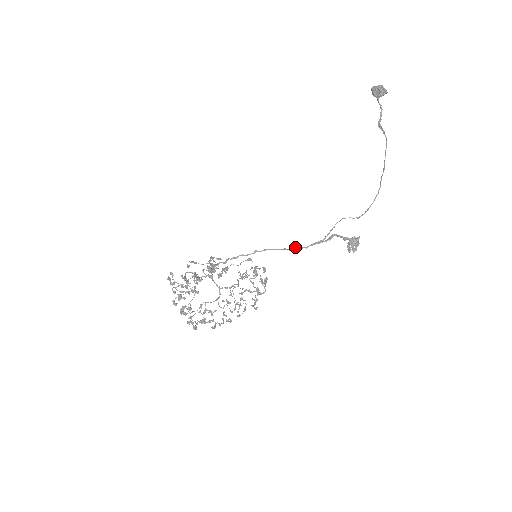
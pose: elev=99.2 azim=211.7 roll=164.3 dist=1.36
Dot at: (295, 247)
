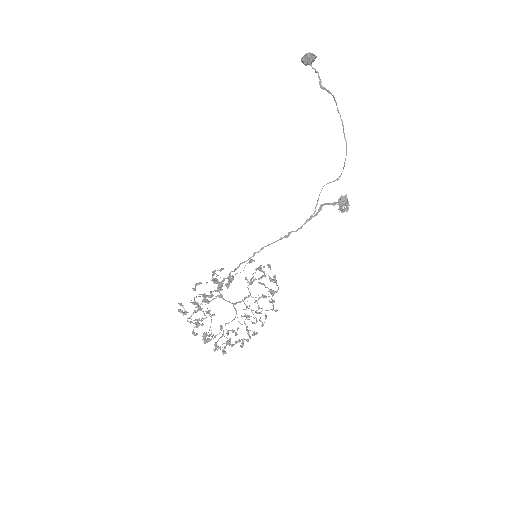
Dot at: (290, 232)
